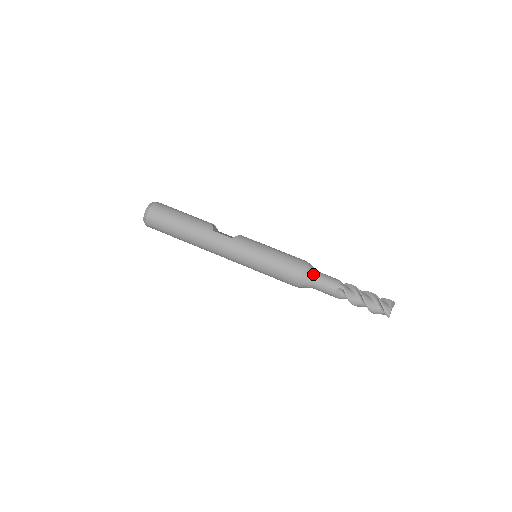
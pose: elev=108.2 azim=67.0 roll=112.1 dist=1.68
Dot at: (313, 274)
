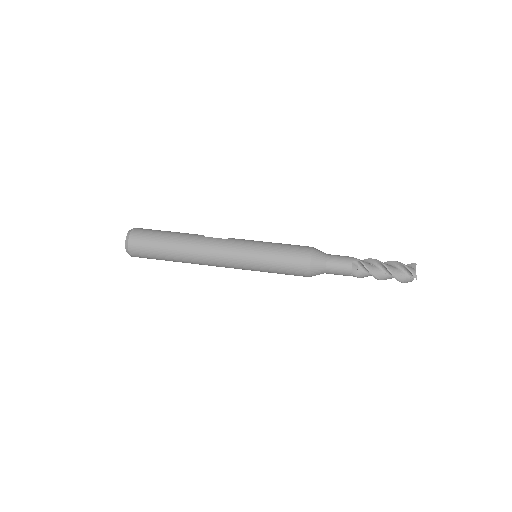
Dot at: (322, 254)
